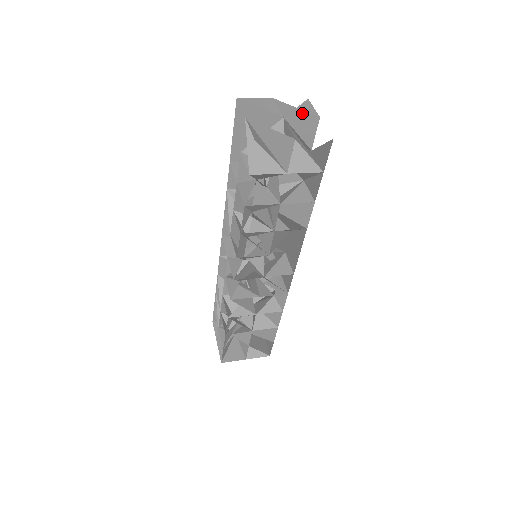
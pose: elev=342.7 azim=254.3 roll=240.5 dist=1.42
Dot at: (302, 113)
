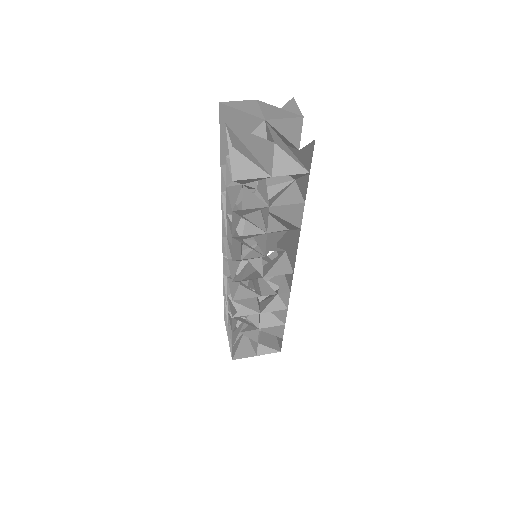
Dot at: (286, 113)
